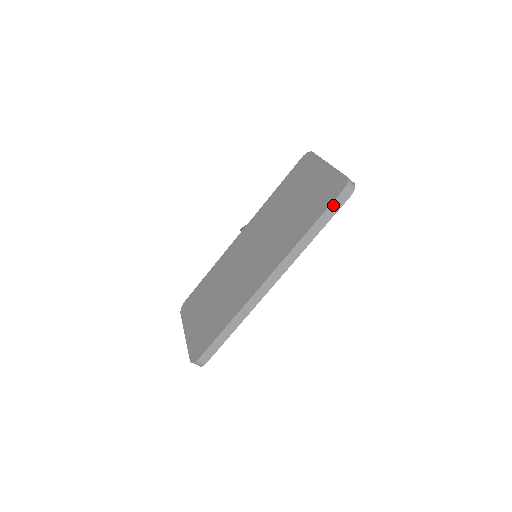
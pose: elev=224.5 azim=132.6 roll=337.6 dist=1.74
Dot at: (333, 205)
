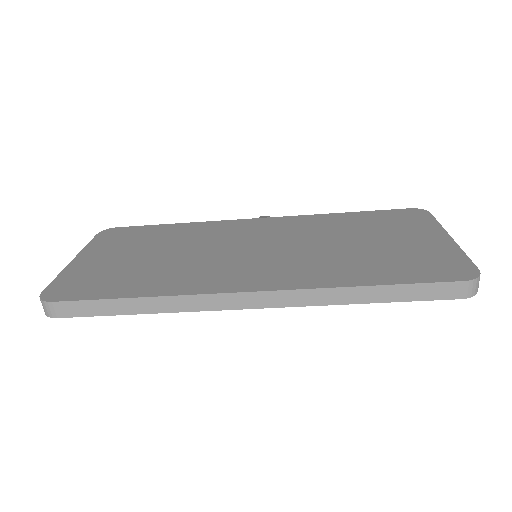
Dot at: (432, 287)
